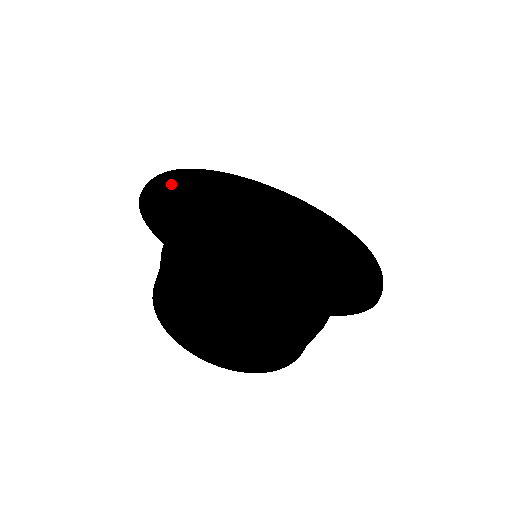
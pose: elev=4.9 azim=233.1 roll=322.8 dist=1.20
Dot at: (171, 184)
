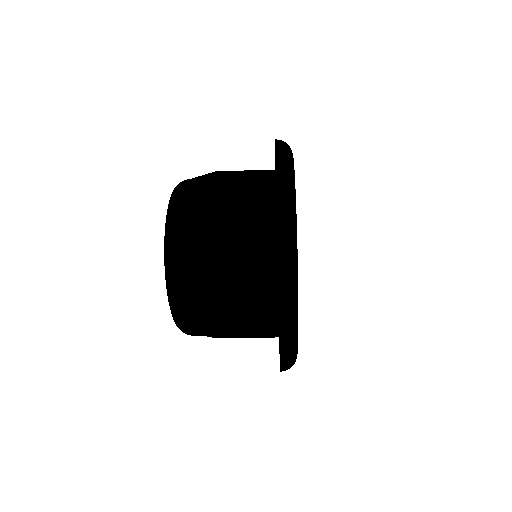
Dot at: occluded
